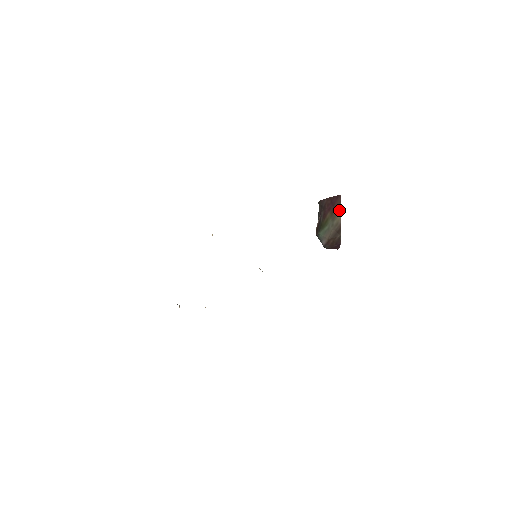
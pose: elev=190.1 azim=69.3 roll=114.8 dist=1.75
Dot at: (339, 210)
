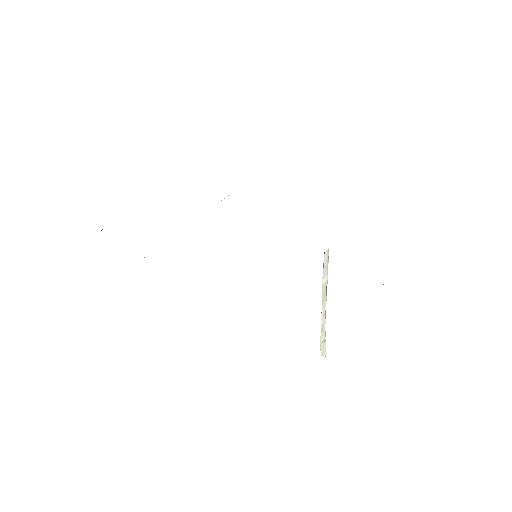
Dot at: occluded
